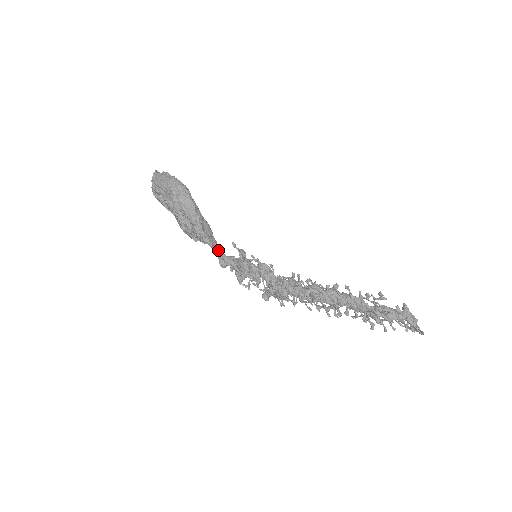
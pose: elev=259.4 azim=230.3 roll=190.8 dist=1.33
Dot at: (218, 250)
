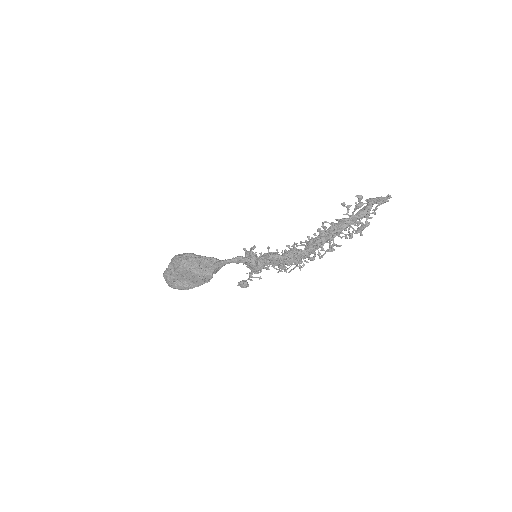
Dot at: (225, 260)
